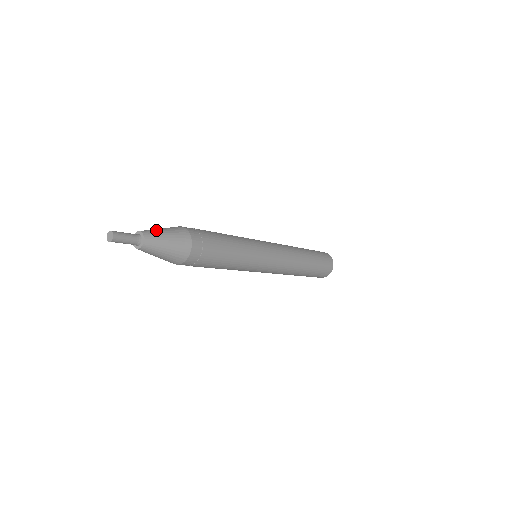
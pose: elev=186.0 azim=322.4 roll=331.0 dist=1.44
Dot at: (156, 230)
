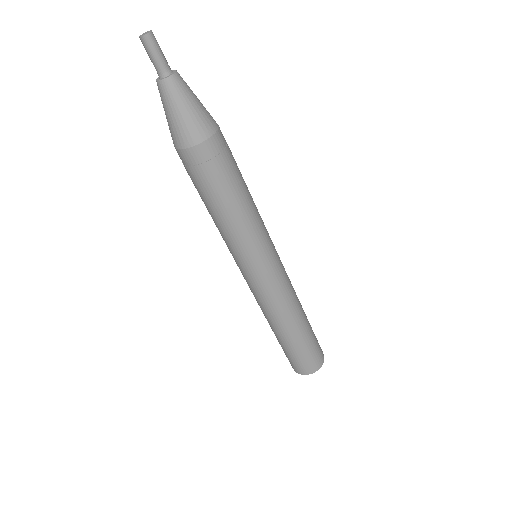
Dot at: occluded
